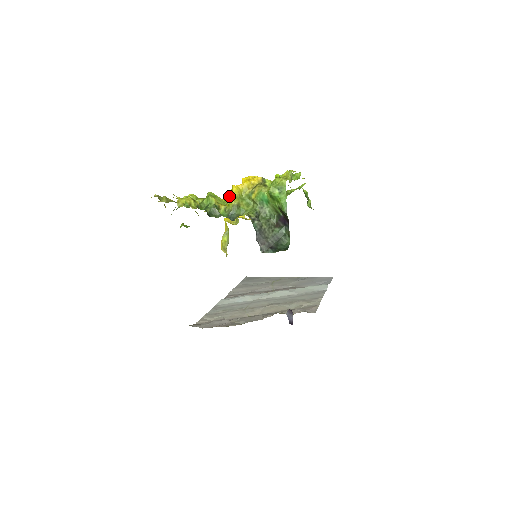
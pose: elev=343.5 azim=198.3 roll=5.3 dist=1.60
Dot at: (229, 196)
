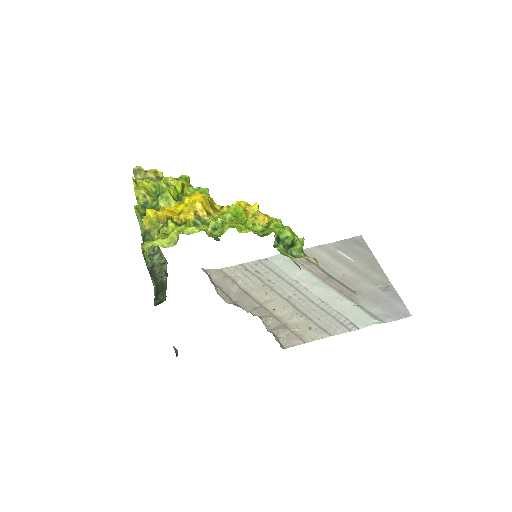
Dot at: occluded
